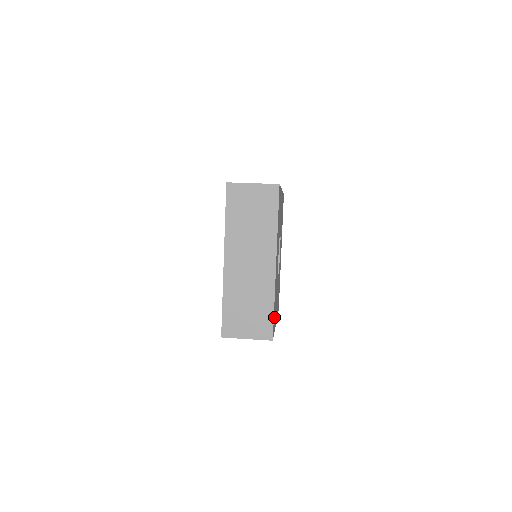
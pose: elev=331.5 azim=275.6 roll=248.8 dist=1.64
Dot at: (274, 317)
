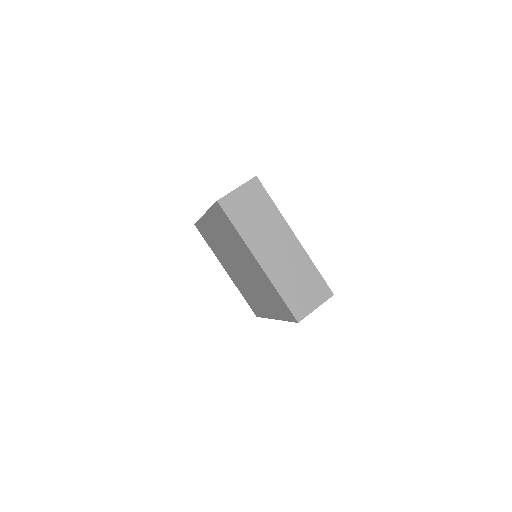
Dot at: occluded
